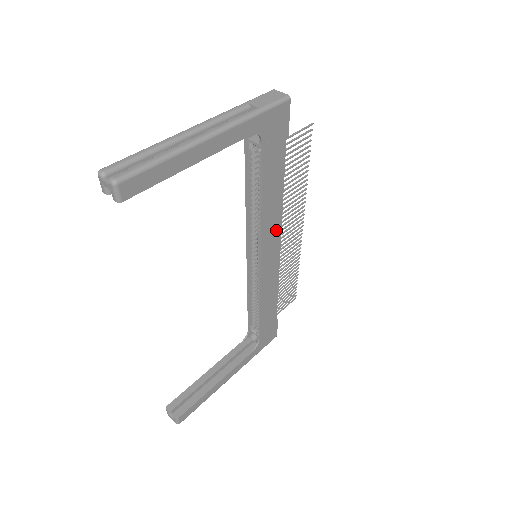
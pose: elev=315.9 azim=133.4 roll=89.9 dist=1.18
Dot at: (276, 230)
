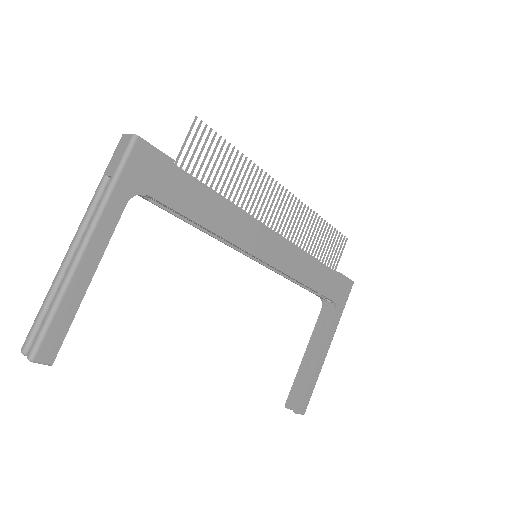
Dot at: (252, 226)
